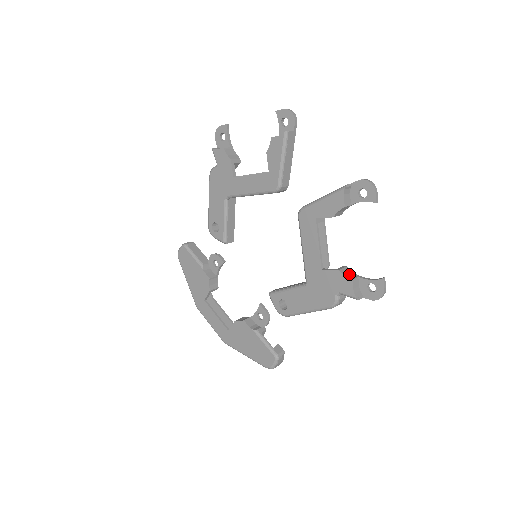
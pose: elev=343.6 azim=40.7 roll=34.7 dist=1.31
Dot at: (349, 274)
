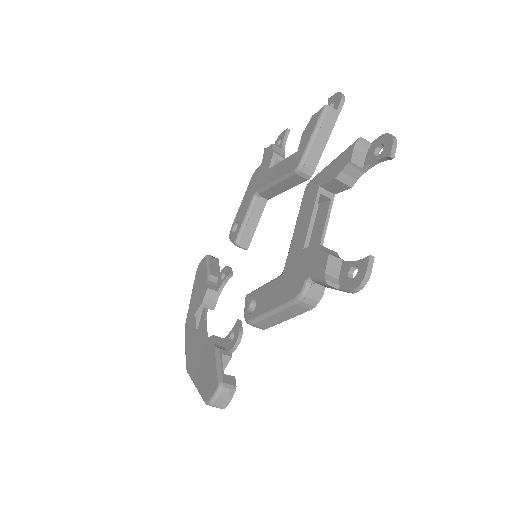
Dot at: (332, 253)
